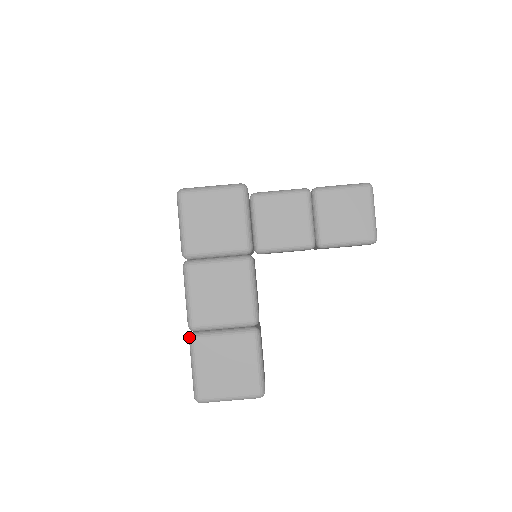
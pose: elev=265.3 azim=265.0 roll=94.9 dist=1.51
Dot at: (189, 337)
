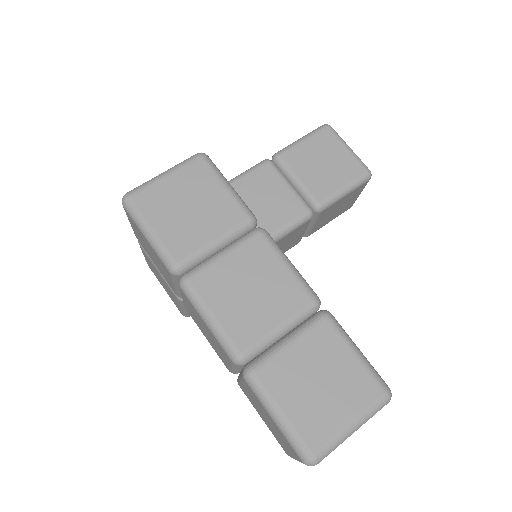
Dot at: (243, 376)
